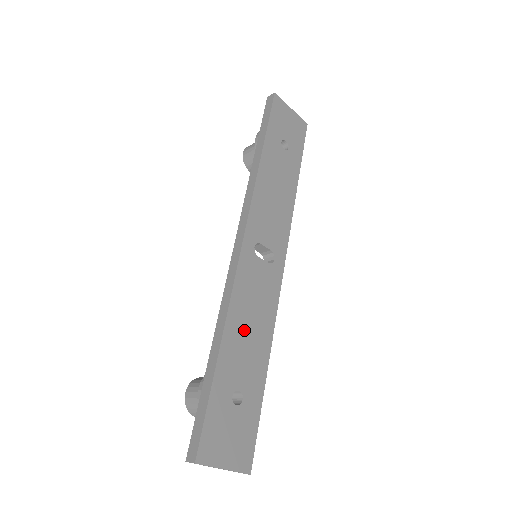
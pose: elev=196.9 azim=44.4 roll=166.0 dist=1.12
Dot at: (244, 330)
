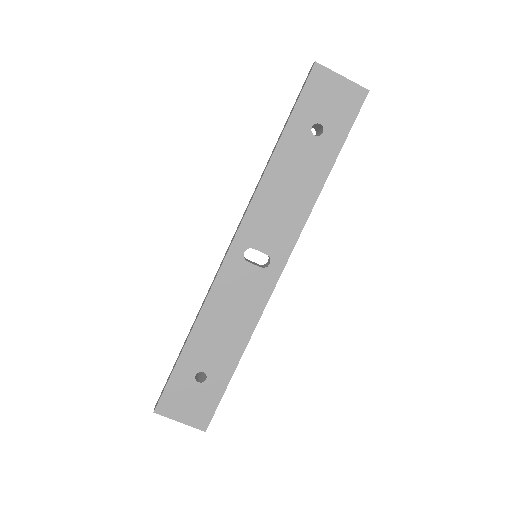
Dot at: (217, 326)
